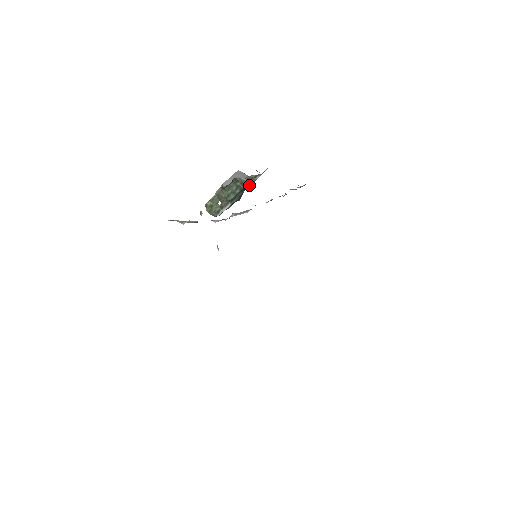
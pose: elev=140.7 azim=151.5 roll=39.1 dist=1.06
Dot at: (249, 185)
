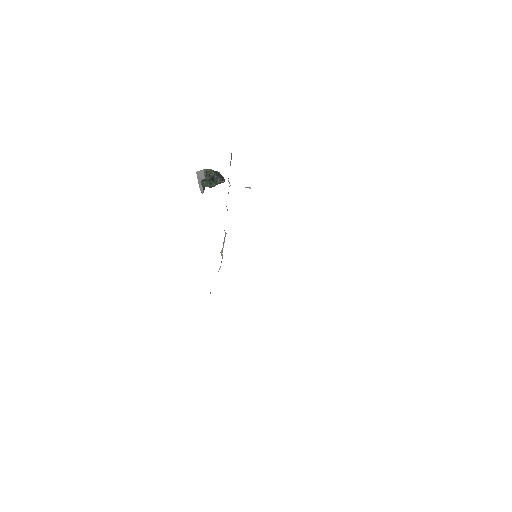
Dot at: (211, 176)
